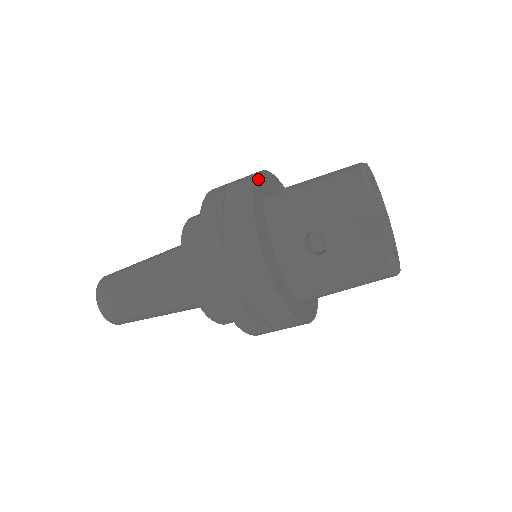
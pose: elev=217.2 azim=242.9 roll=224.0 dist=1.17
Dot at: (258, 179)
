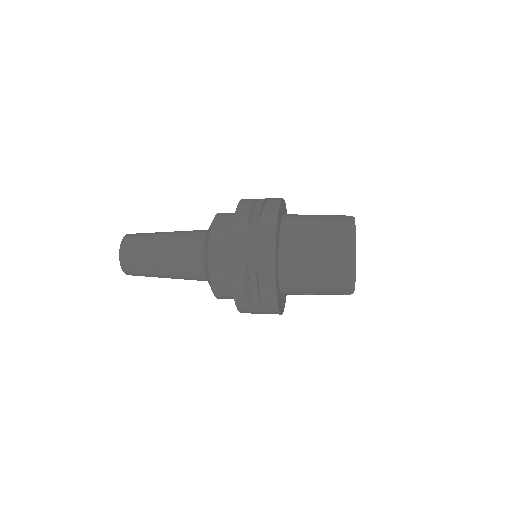
Dot at: (276, 265)
